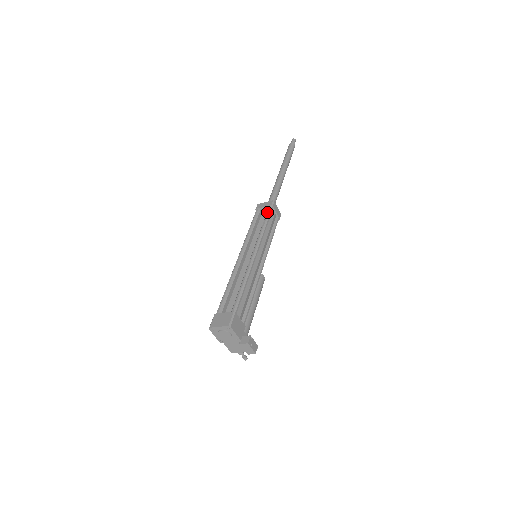
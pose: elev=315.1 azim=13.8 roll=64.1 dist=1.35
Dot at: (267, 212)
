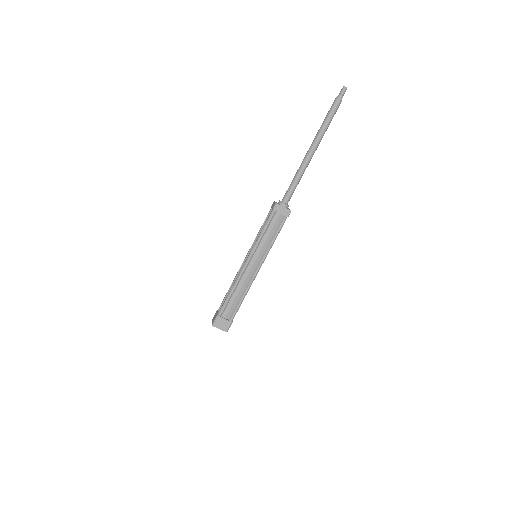
Dot at: (281, 224)
